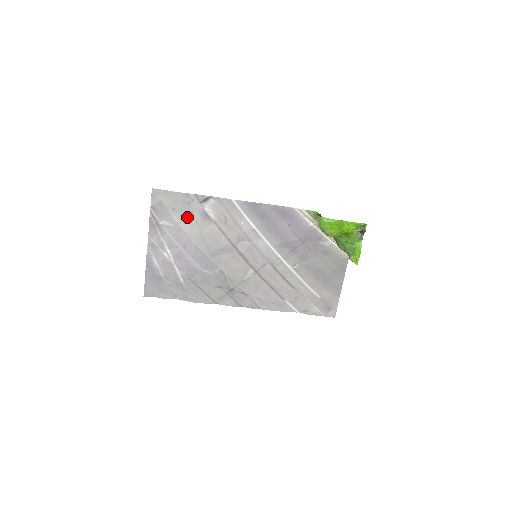
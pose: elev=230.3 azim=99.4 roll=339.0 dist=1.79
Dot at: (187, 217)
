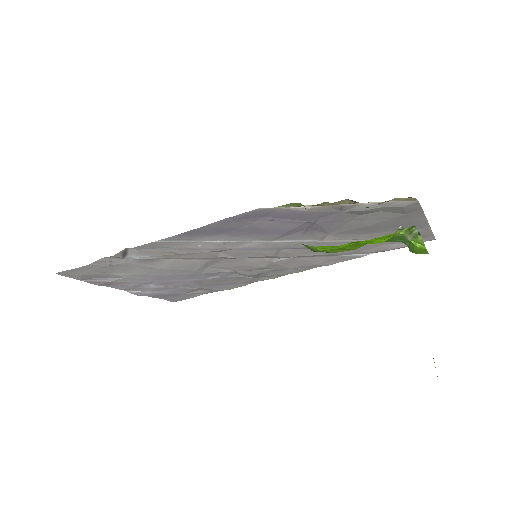
Dot at: (128, 269)
